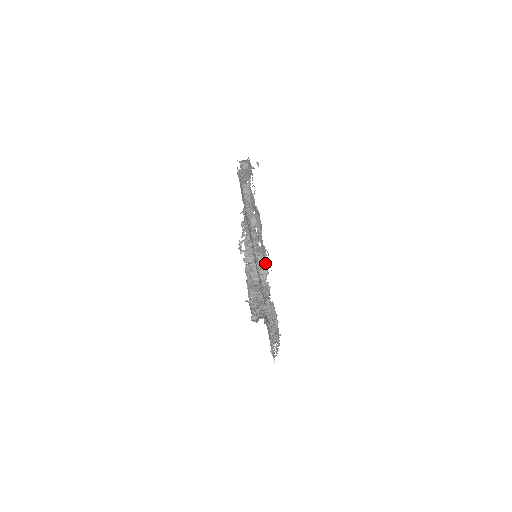
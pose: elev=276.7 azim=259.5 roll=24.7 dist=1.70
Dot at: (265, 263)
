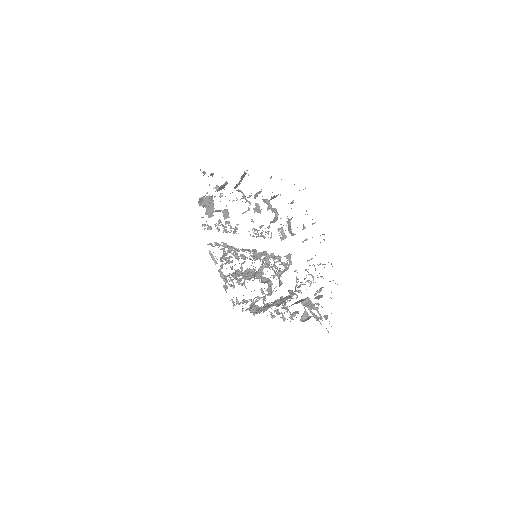
Dot at: (269, 202)
